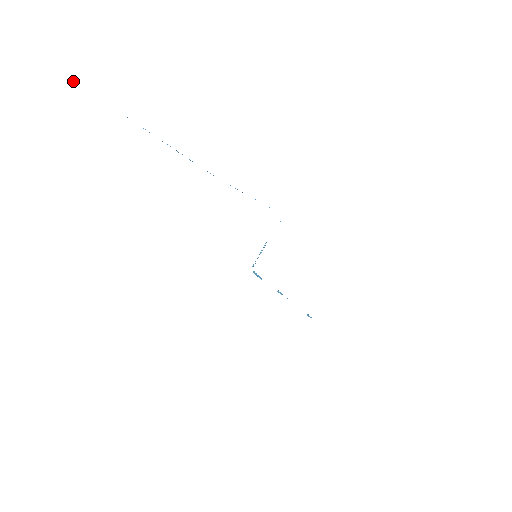
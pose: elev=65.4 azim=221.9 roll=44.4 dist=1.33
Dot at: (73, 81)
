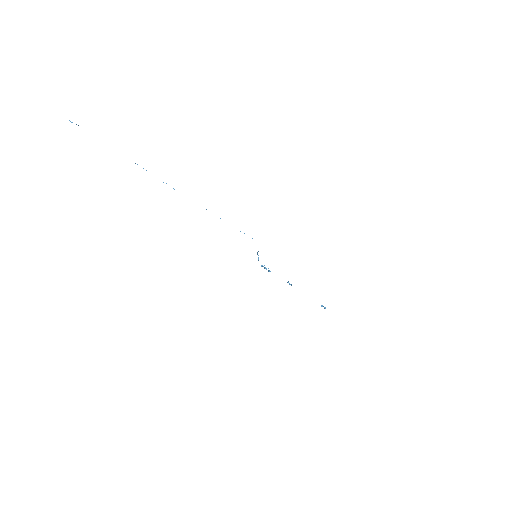
Dot at: (70, 121)
